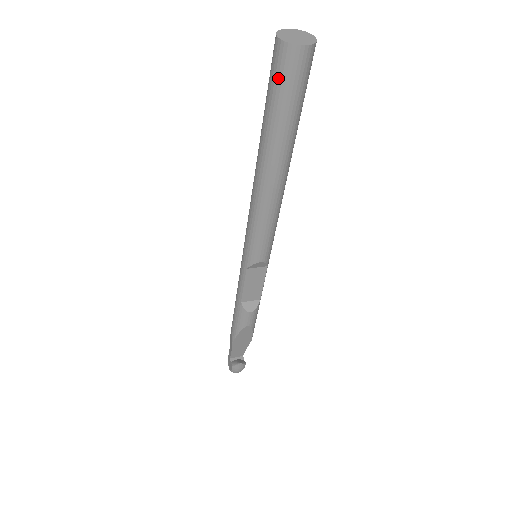
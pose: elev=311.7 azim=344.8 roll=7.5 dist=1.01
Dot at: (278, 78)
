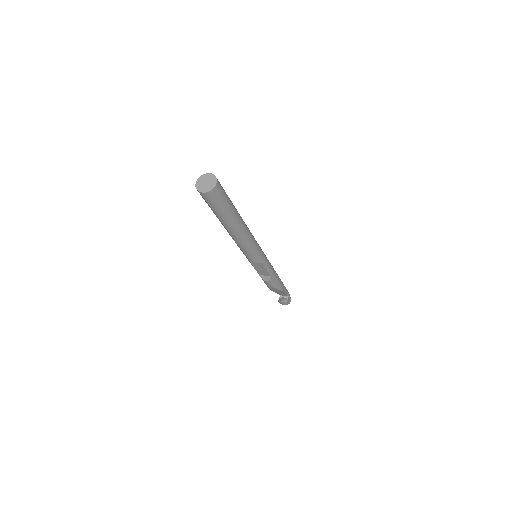
Dot at: (204, 199)
